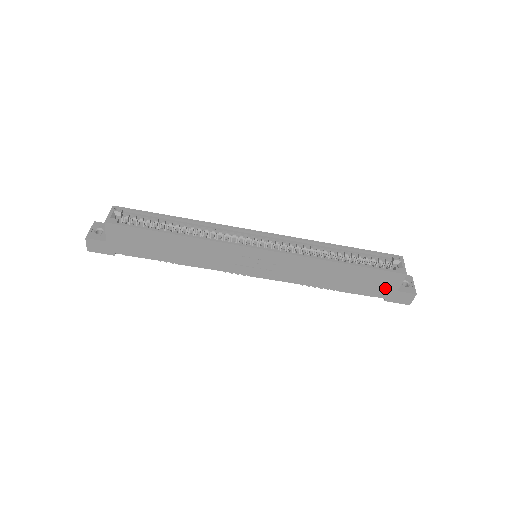
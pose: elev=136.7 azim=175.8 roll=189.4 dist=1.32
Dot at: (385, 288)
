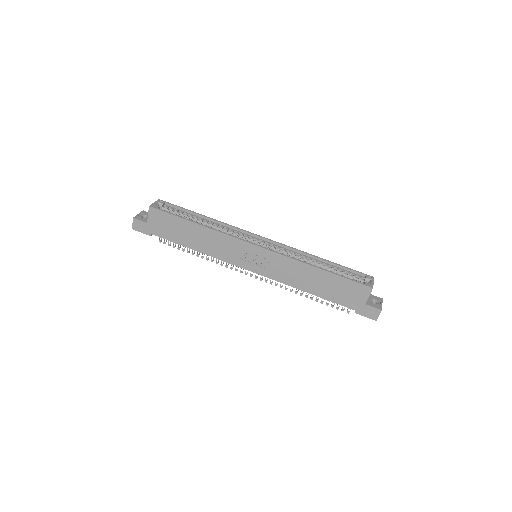
Dot at: (355, 299)
